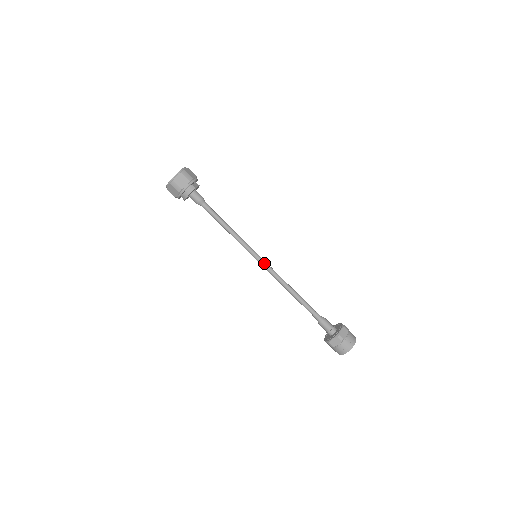
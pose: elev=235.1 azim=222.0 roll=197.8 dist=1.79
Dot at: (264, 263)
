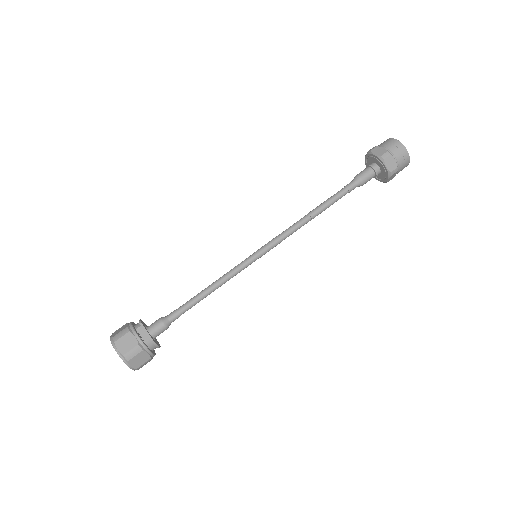
Dot at: (270, 249)
